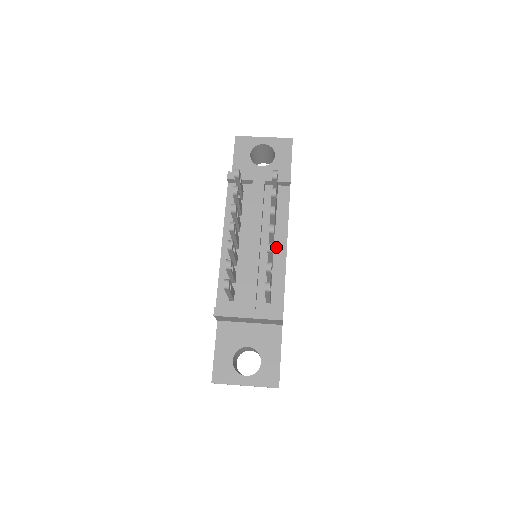
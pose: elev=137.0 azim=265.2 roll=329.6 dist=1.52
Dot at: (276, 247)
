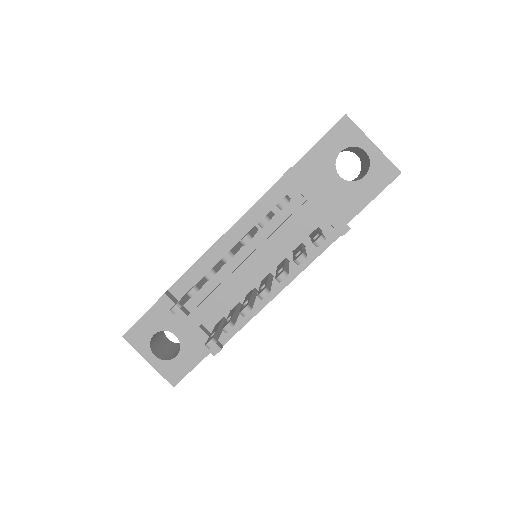
Dot at: occluded
